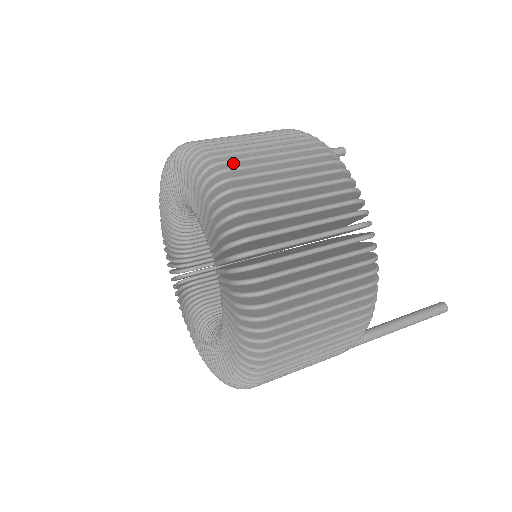
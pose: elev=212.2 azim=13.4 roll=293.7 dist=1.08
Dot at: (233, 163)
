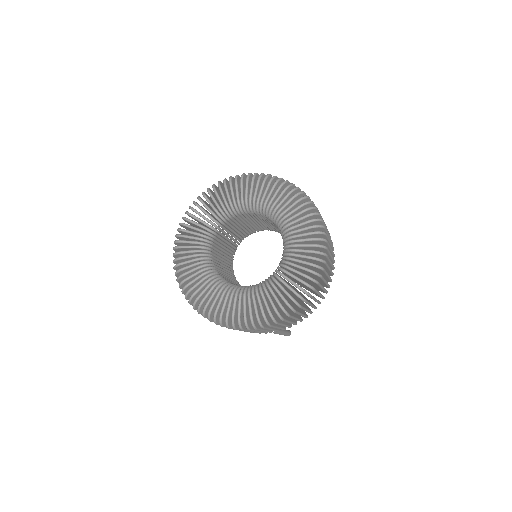
Dot at: (321, 218)
